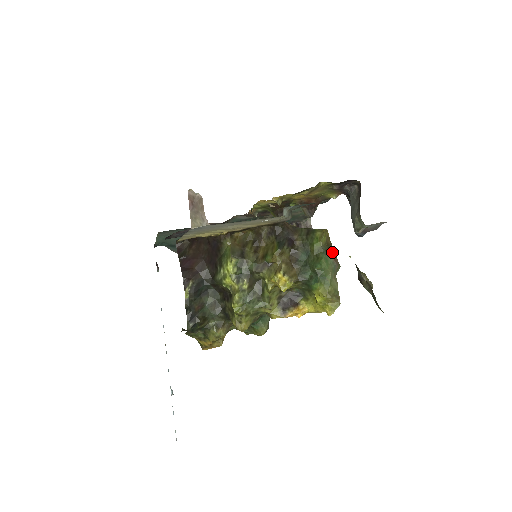
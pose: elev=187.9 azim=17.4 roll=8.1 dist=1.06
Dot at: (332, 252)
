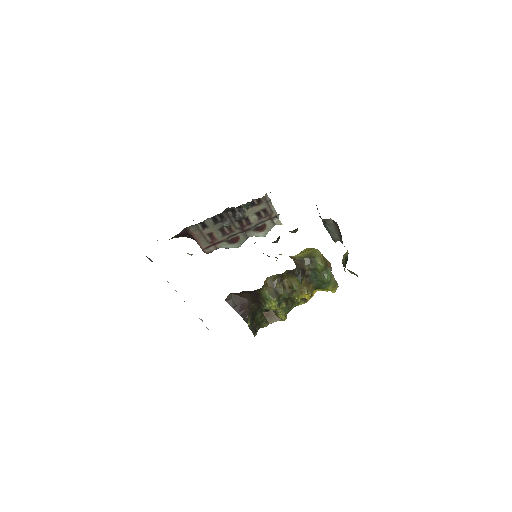
Dot at: (327, 264)
